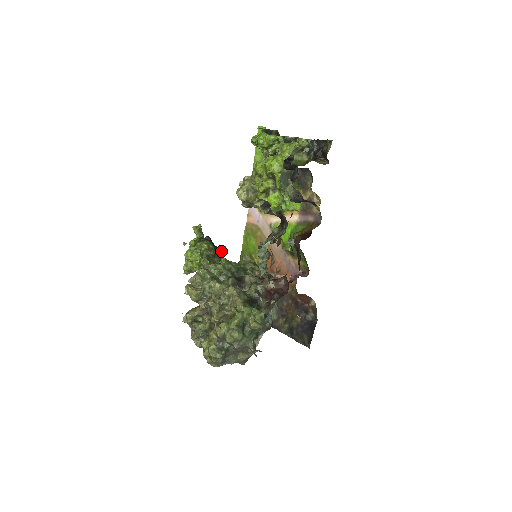
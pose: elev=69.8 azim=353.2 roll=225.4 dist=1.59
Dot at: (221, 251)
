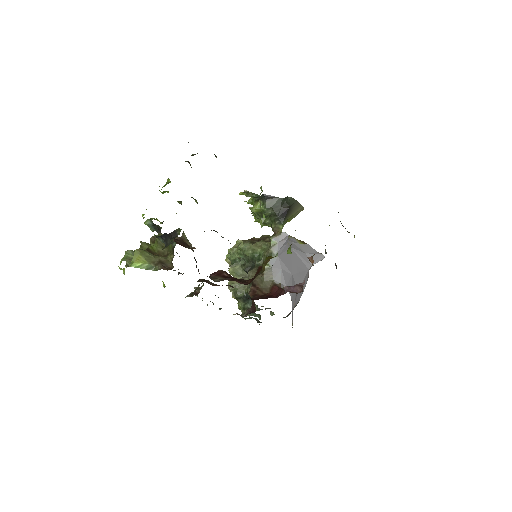
Dot at: (283, 205)
